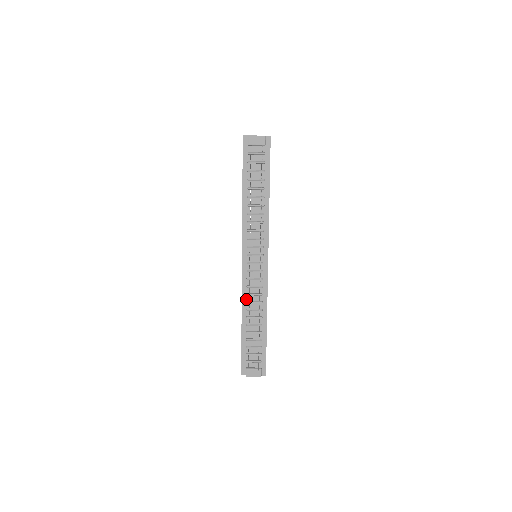
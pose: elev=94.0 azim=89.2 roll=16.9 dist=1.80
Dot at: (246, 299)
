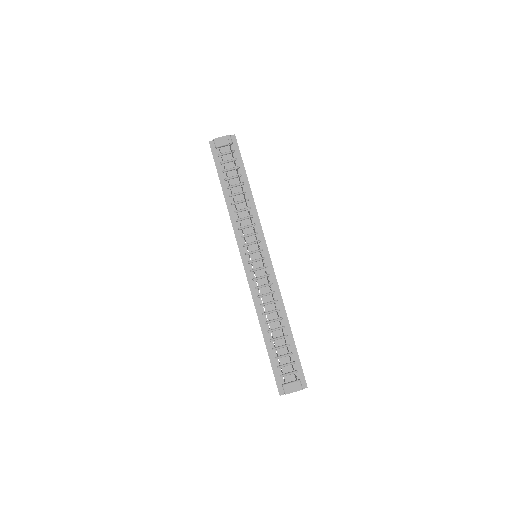
Dot at: (259, 303)
